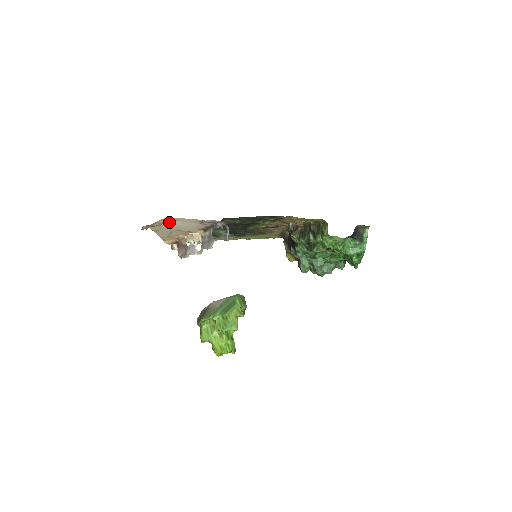
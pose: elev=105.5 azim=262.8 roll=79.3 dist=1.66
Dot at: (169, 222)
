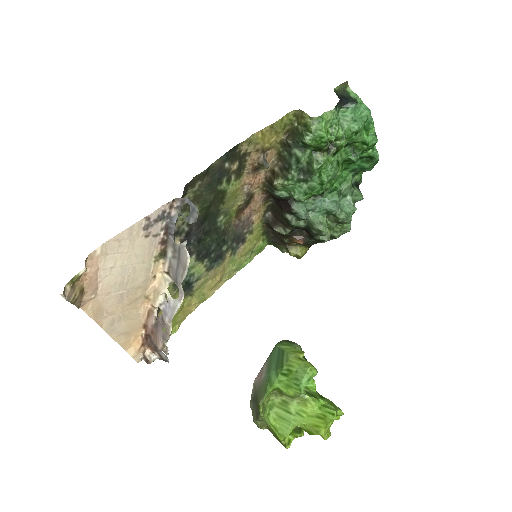
Dot at: (103, 269)
